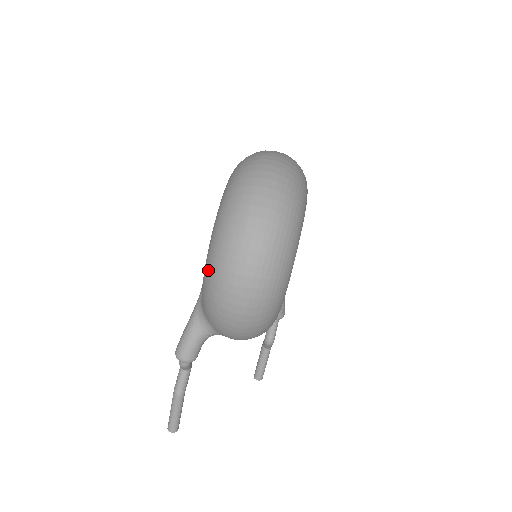
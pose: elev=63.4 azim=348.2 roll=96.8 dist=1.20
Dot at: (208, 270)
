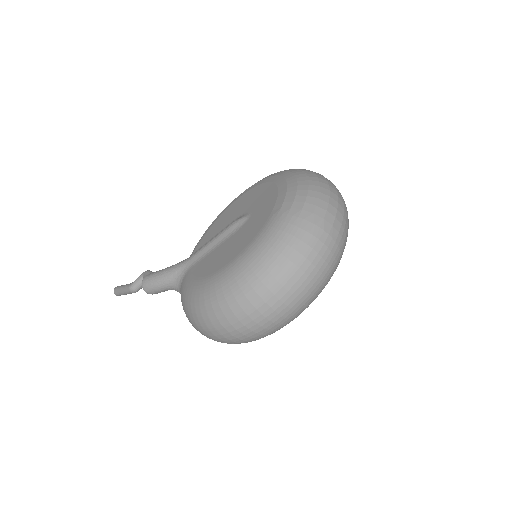
Dot at: (198, 299)
